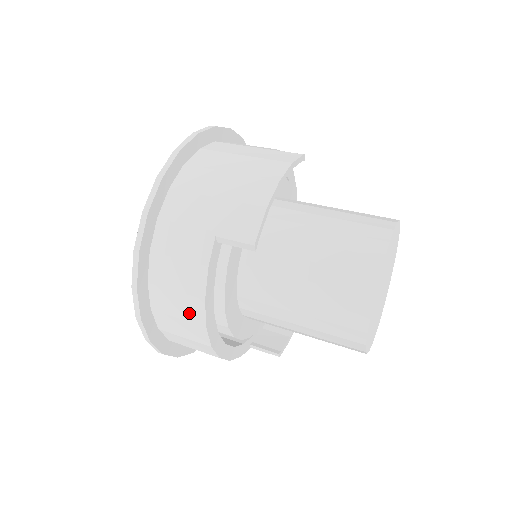
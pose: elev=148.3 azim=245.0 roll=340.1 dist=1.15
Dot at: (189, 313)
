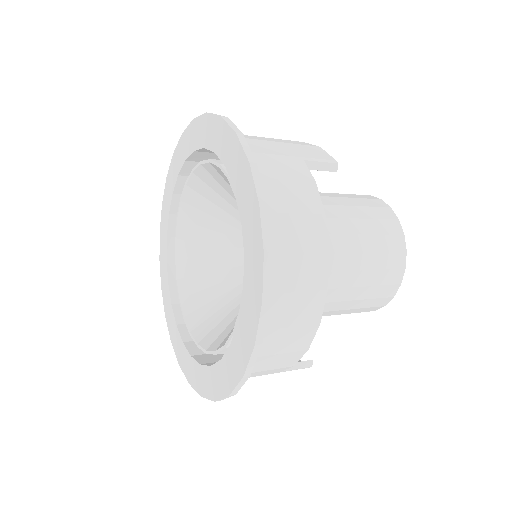
Dot at: (310, 239)
